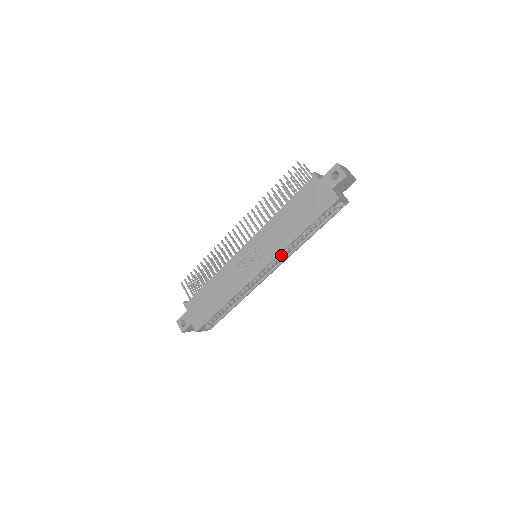
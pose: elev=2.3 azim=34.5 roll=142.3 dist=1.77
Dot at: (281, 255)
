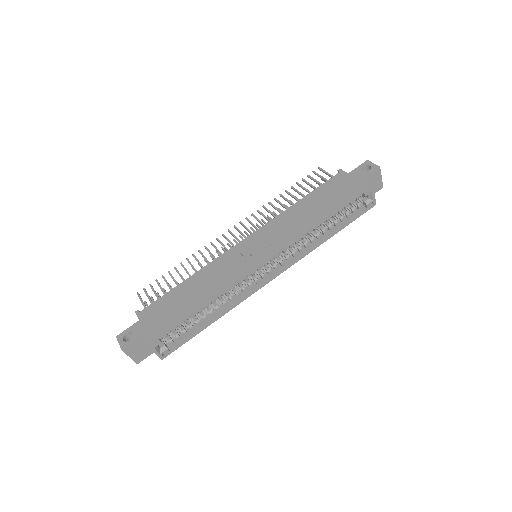
Dot at: (290, 253)
